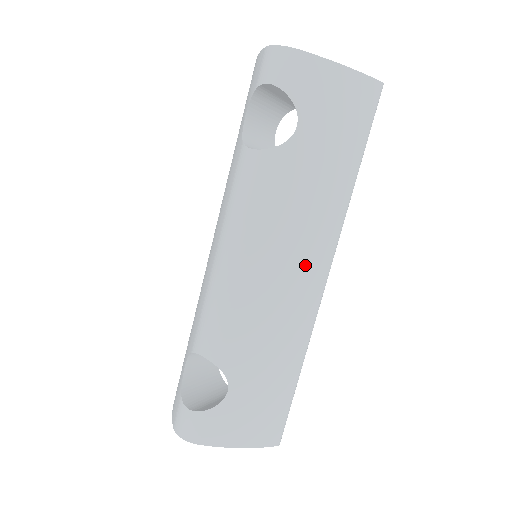
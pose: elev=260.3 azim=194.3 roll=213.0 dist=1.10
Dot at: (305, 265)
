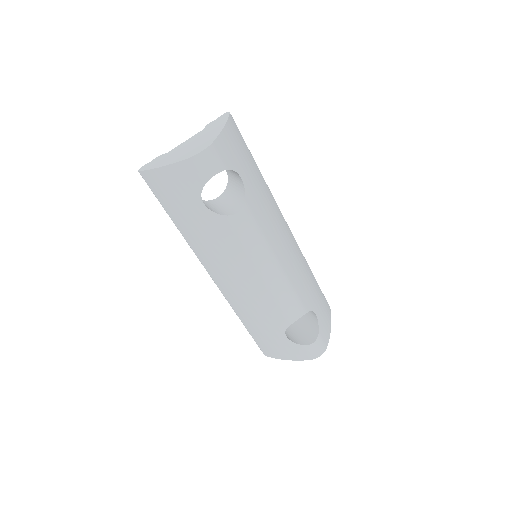
Dot at: (285, 230)
